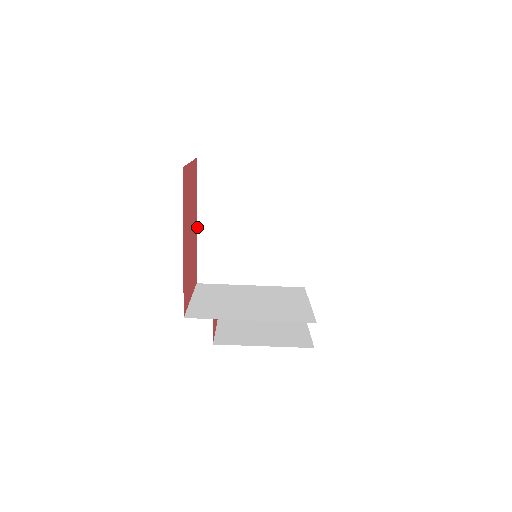
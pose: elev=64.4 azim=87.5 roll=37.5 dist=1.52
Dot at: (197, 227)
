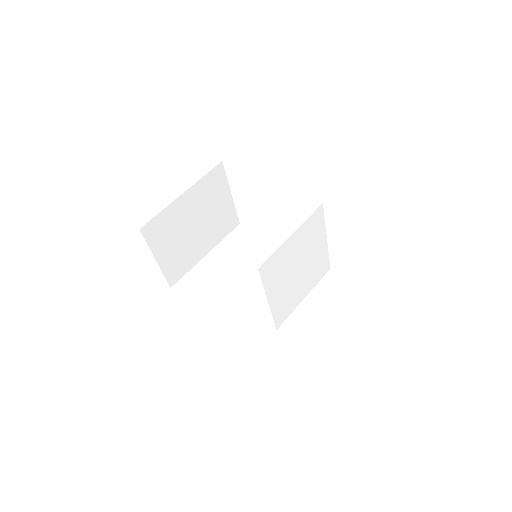
Dot at: occluded
